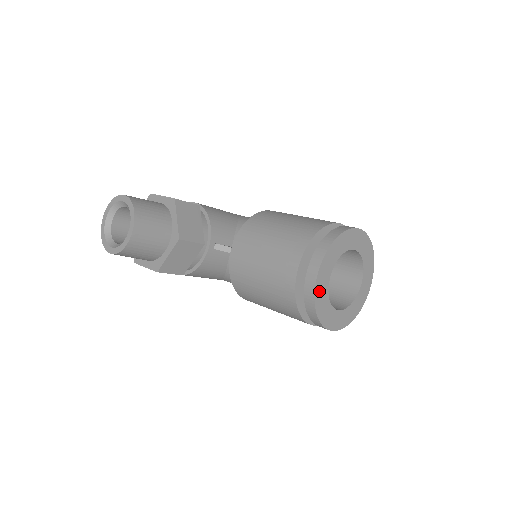
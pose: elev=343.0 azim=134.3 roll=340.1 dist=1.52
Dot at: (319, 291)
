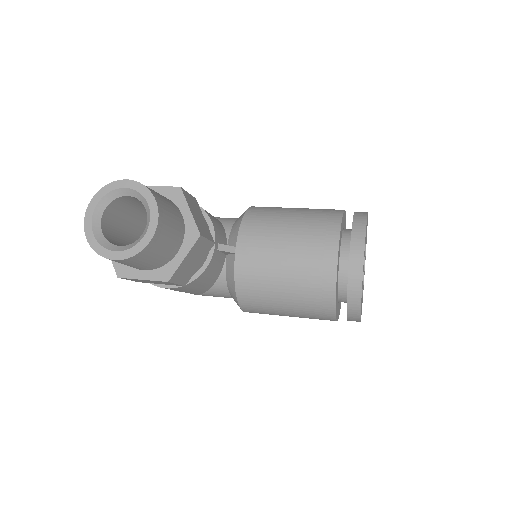
Dot at: occluded
